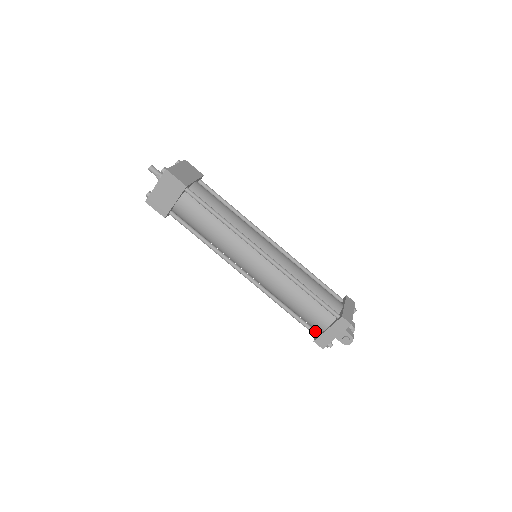
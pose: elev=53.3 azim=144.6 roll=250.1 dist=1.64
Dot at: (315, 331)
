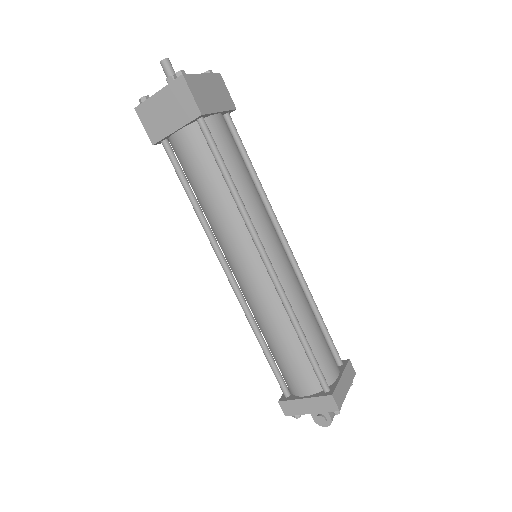
Dot at: (287, 390)
